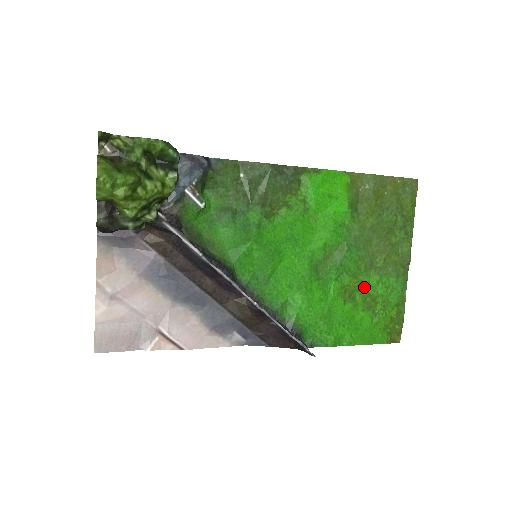
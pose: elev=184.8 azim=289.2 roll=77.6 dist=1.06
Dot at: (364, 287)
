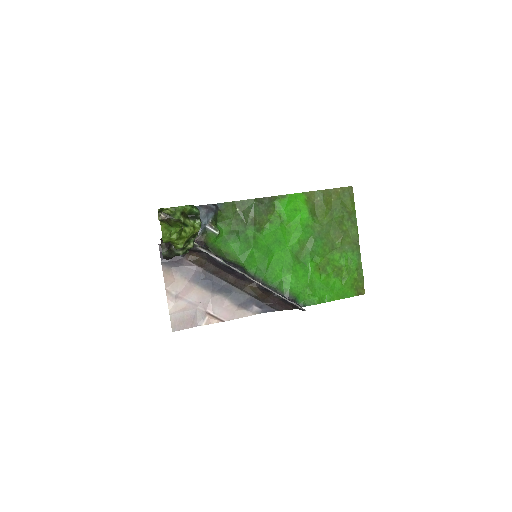
Dot at: (331, 262)
